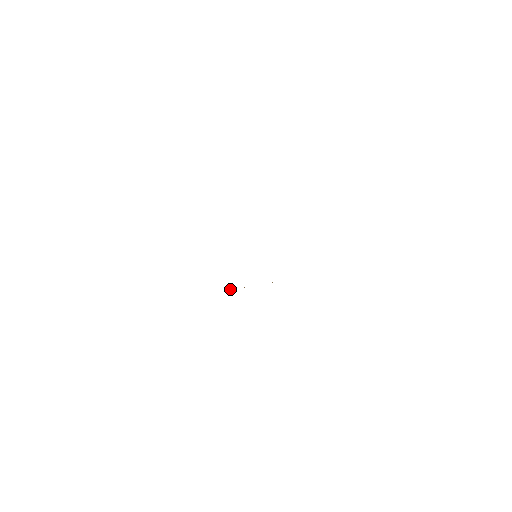
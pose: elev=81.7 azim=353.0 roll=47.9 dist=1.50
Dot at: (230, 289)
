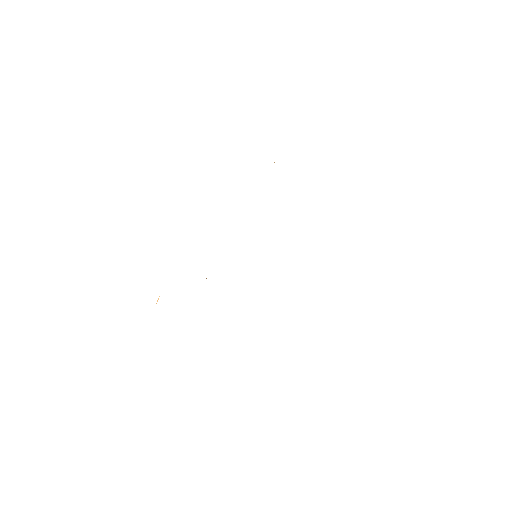
Dot at: occluded
